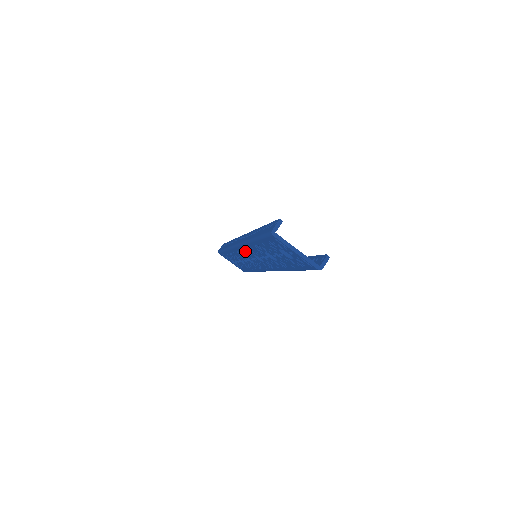
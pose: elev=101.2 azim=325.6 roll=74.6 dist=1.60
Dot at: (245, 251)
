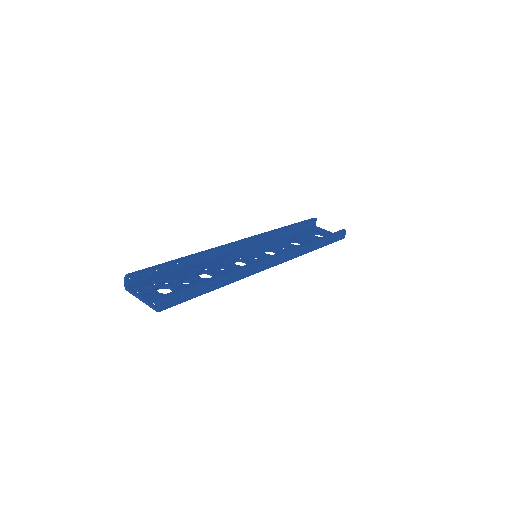
Dot at: (240, 257)
